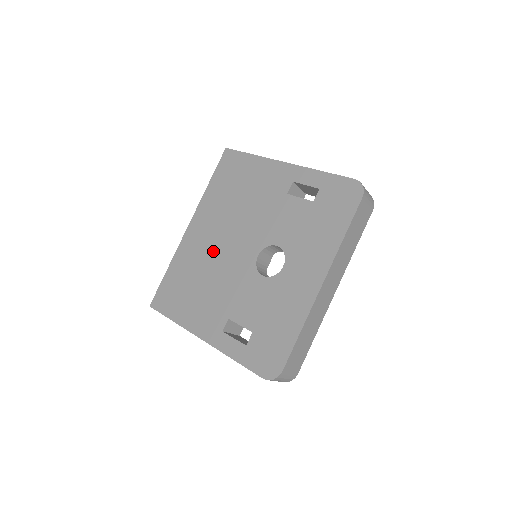
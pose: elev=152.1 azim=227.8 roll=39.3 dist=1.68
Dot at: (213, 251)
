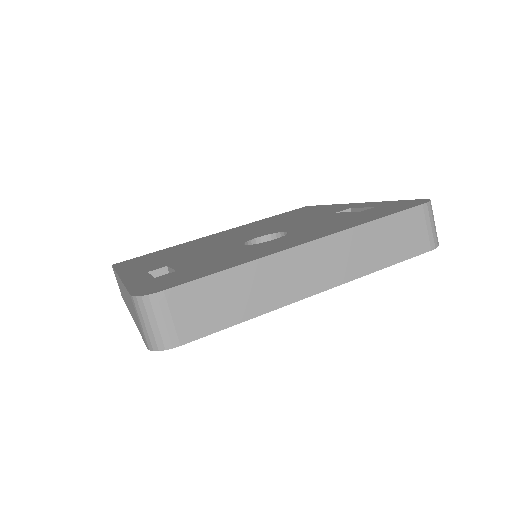
Dot at: (218, 239)
